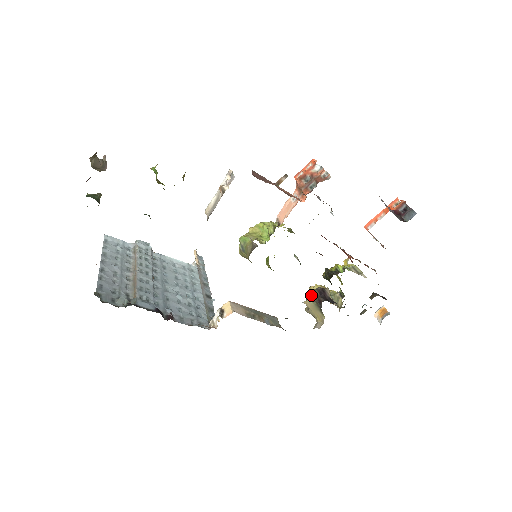
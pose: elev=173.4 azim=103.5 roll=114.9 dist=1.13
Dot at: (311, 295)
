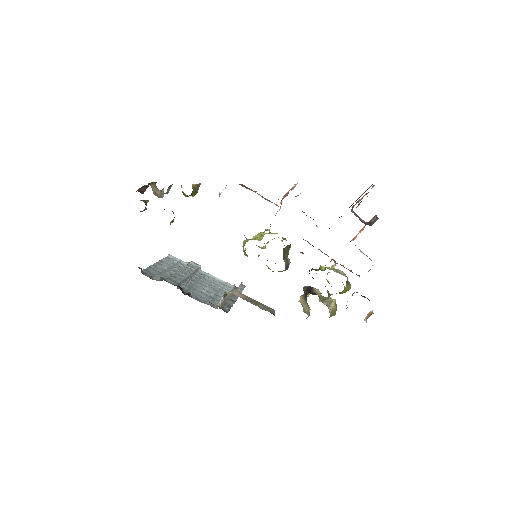
Dot at: occluded
